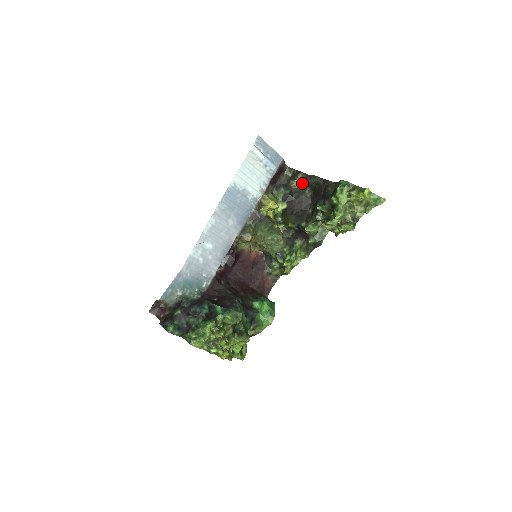
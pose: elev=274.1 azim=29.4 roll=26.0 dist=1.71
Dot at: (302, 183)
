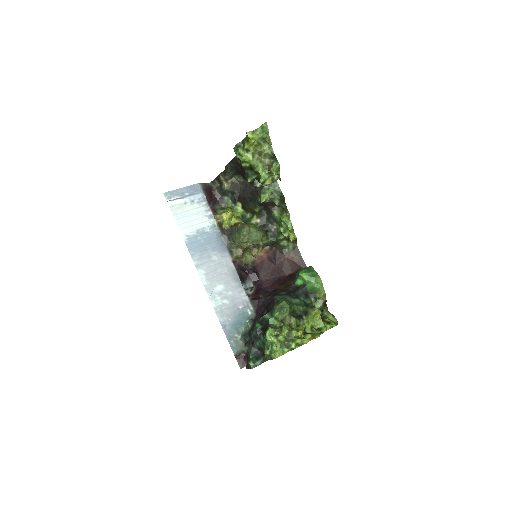
Dot at: (228, 179)
